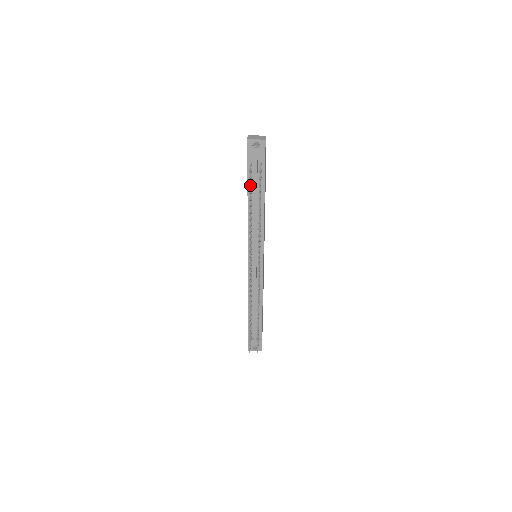
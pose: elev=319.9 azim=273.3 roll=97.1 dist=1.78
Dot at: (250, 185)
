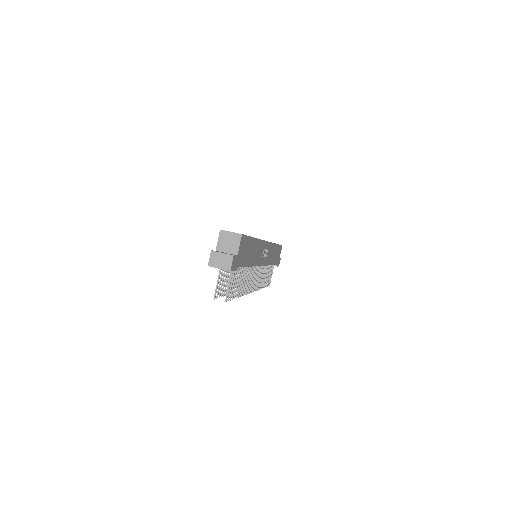
Dot at: (220, 291)
